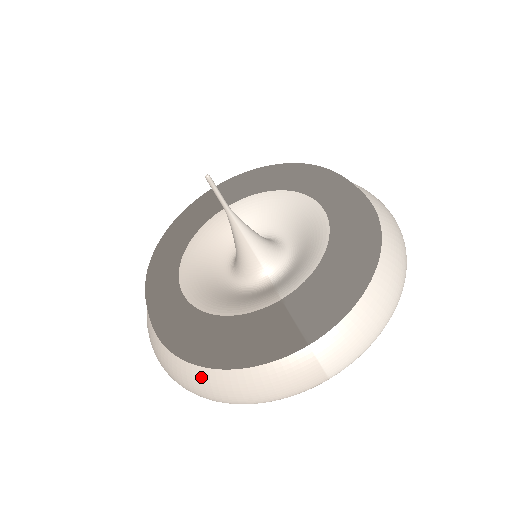
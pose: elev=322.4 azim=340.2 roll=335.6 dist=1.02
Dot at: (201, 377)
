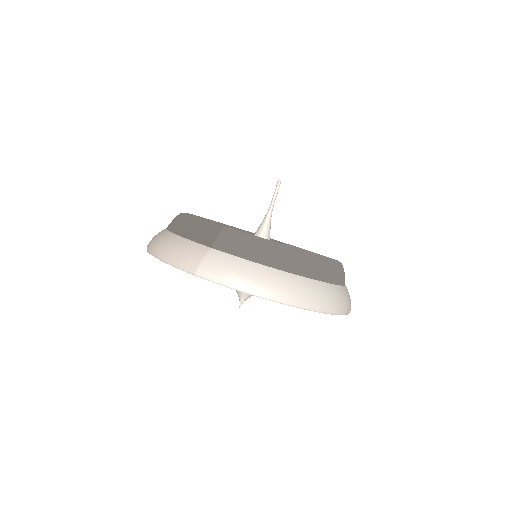
Dot at: (160, 233)
